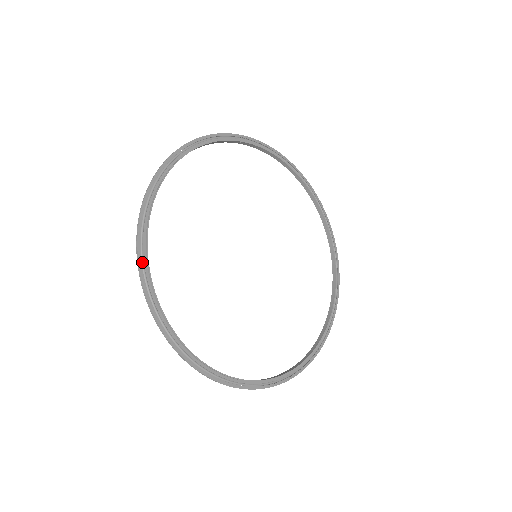
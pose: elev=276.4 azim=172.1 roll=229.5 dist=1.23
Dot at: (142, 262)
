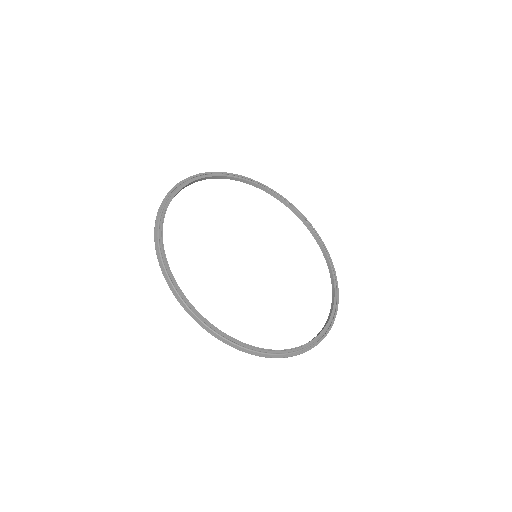
Dot at: (199, 176)
